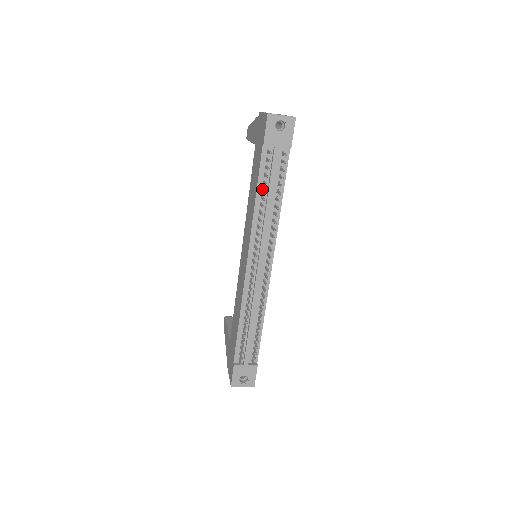
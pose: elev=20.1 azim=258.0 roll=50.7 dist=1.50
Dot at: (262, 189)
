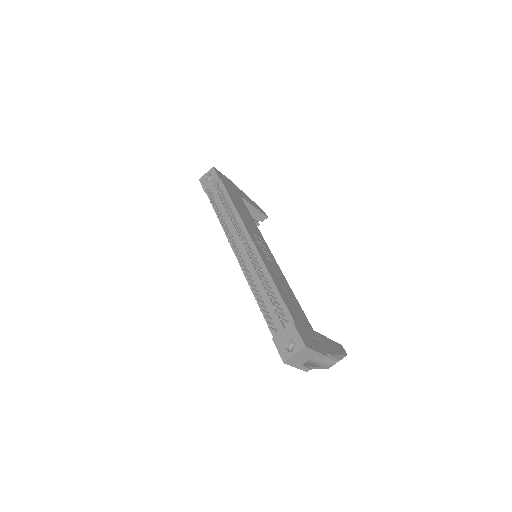
Dot at: occluded
